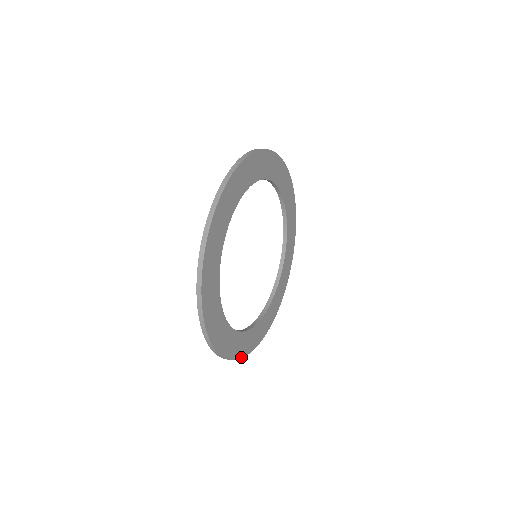
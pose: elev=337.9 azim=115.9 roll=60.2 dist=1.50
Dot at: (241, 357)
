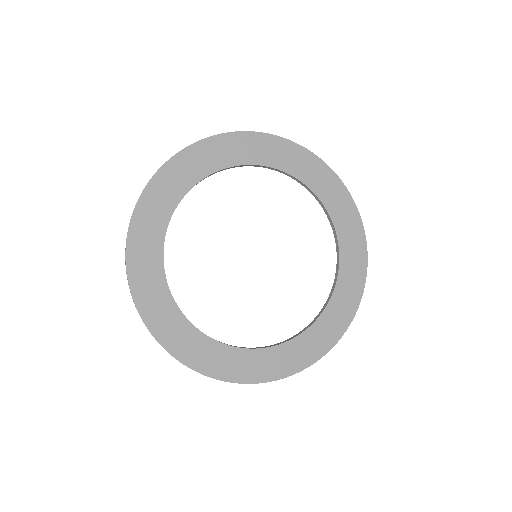
Dot at: (309, 364)
